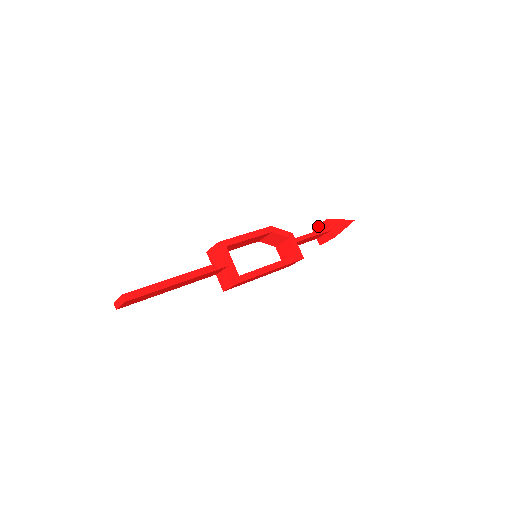
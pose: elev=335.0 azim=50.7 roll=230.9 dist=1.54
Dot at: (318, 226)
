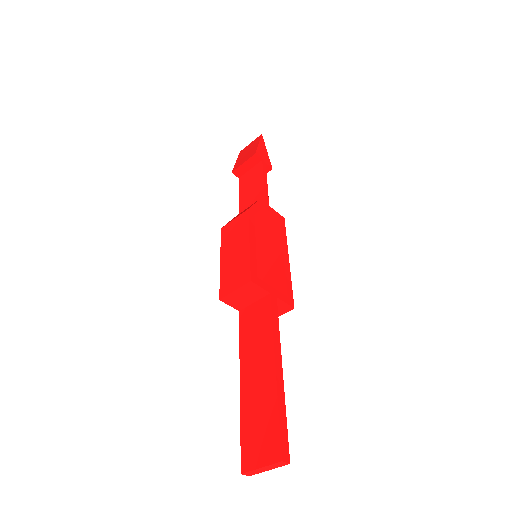
Dot at: (242, 167)
